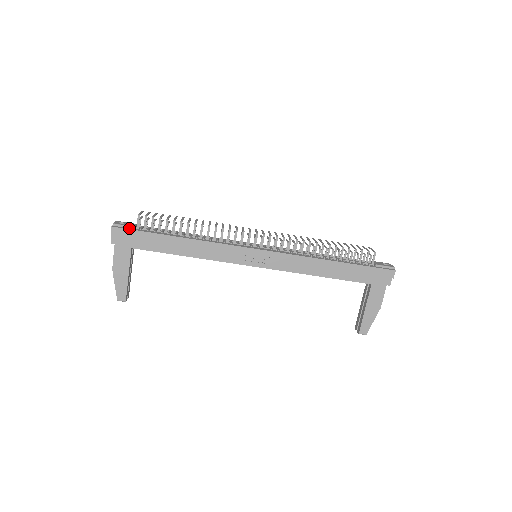
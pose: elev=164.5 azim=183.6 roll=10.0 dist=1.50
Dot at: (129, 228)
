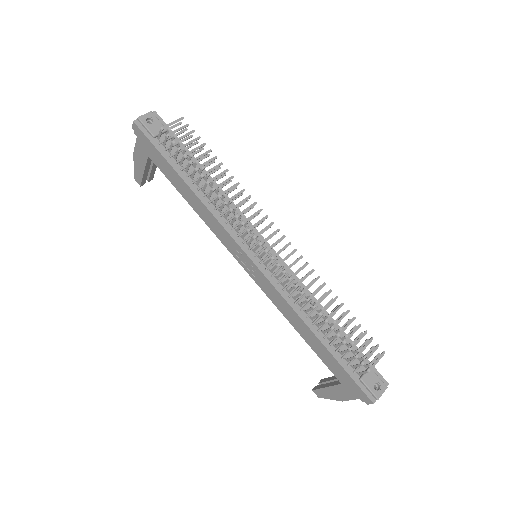
Dot at: (149, 134)
